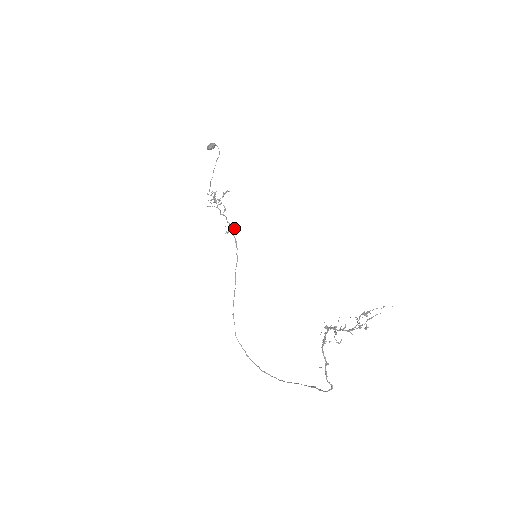
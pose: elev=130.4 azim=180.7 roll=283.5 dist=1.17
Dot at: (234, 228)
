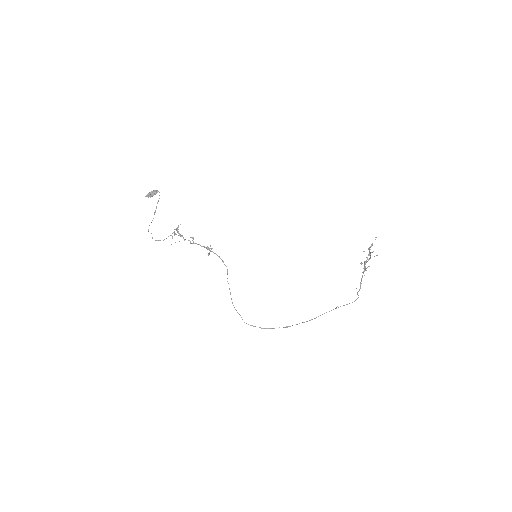
Dot at: (209, 248)
